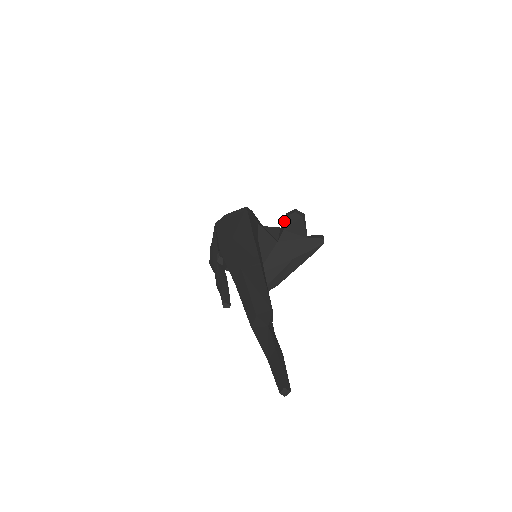
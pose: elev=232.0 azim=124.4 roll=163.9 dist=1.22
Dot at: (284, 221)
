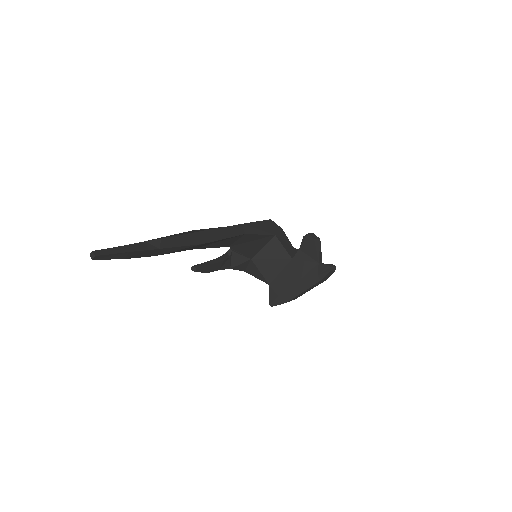
Dot at: occluded
